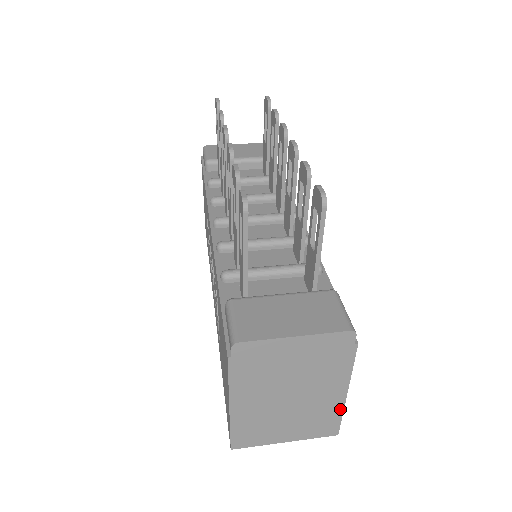
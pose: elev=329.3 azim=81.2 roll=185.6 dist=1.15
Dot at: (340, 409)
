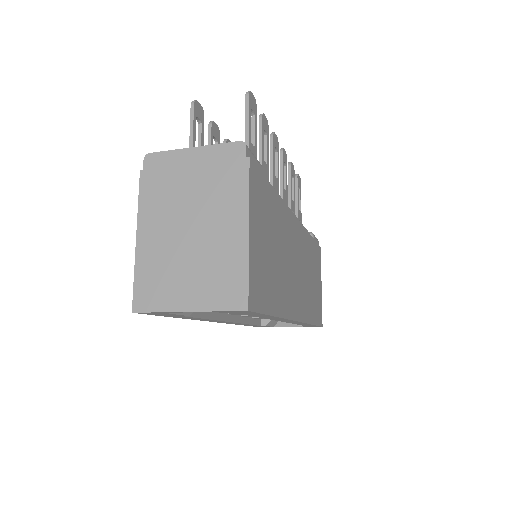
Dot at: (244, 258)
